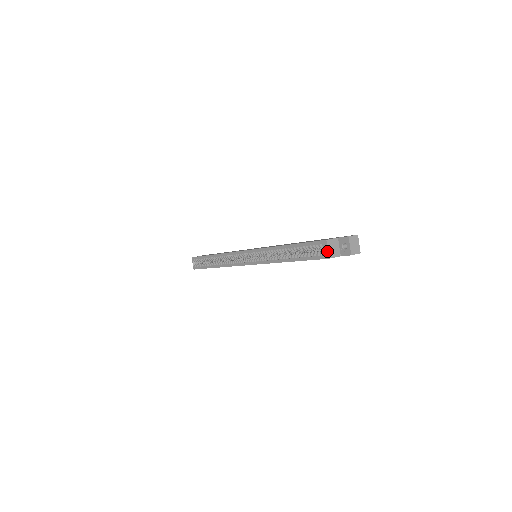
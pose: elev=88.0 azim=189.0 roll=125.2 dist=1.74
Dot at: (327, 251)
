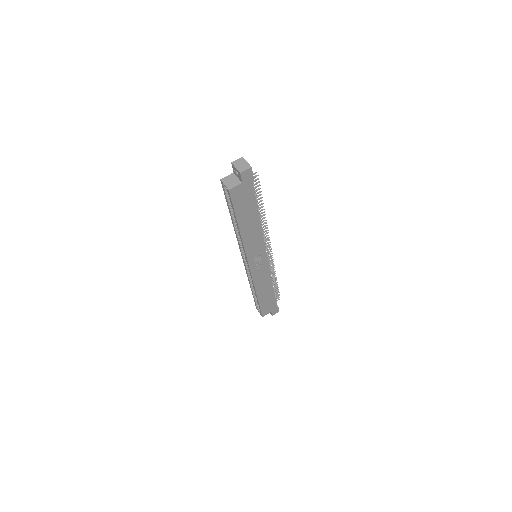
Dot at: (225, 186)
